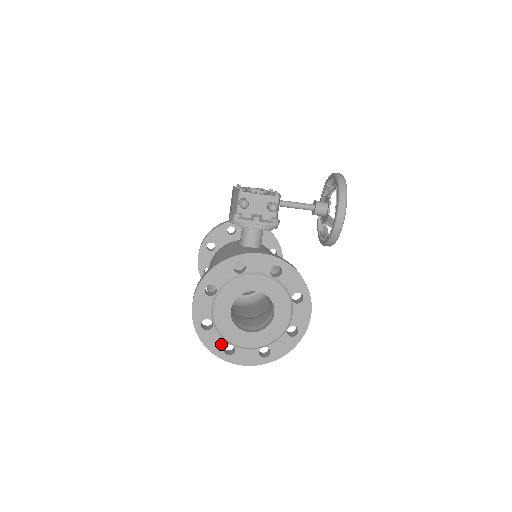
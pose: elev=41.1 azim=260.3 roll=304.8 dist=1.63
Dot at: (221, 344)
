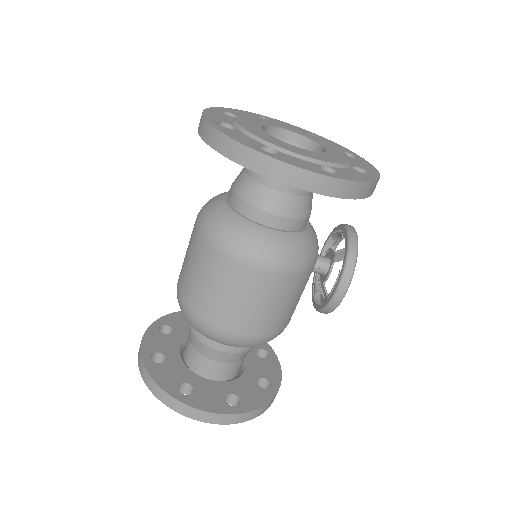
Dot at: (253, 142)
